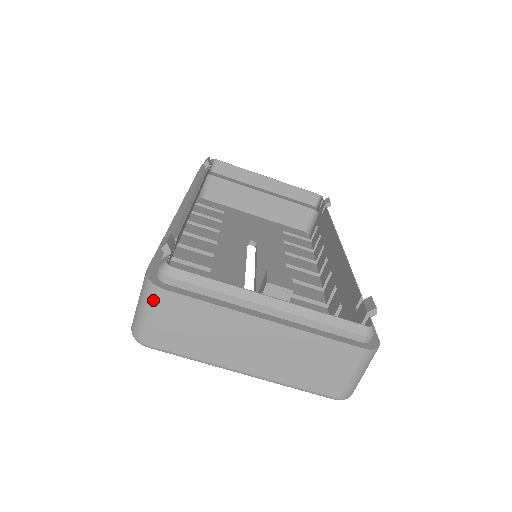
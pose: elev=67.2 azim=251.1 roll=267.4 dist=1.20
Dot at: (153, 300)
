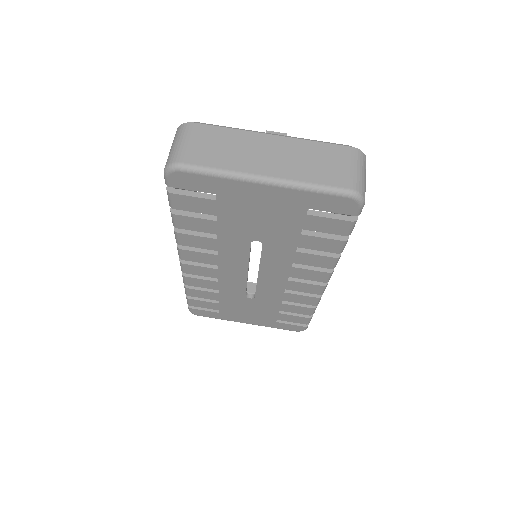
Dot at: (184, 132)
